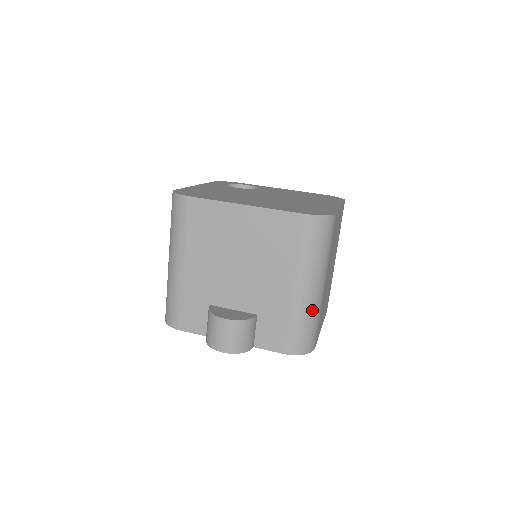
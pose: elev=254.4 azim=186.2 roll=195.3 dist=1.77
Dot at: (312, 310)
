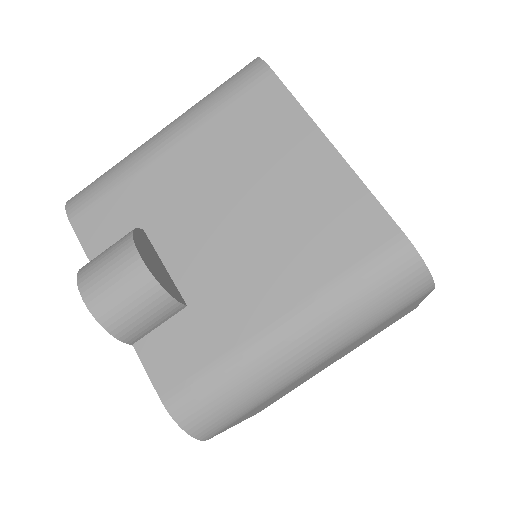
Dot at: (266, 381)
